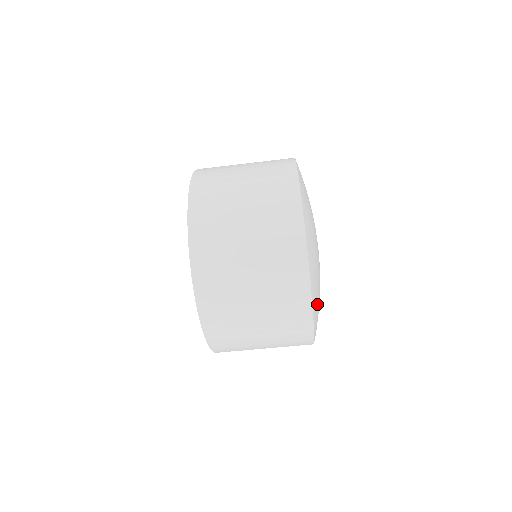
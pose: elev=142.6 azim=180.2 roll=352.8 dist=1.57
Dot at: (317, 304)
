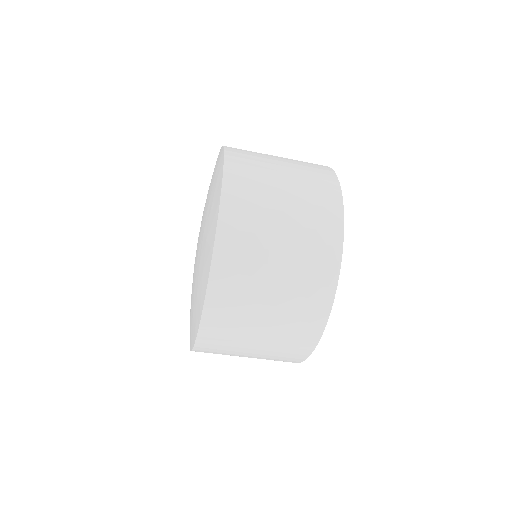
Dot at: occluded
